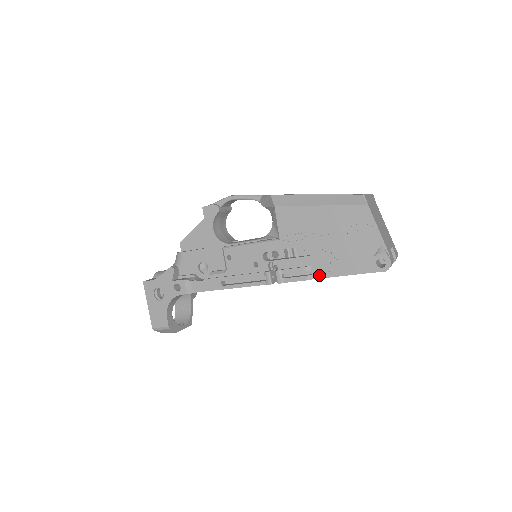
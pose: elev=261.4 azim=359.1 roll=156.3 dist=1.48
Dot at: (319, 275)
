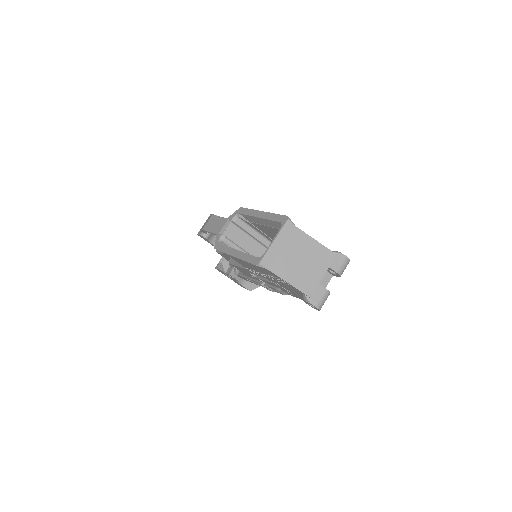
Dot at: (288, 294)
